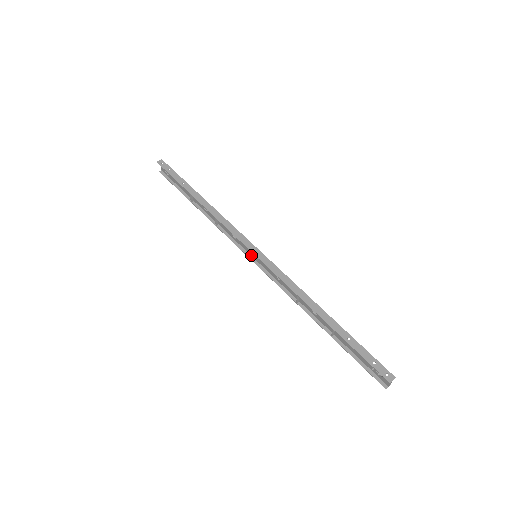
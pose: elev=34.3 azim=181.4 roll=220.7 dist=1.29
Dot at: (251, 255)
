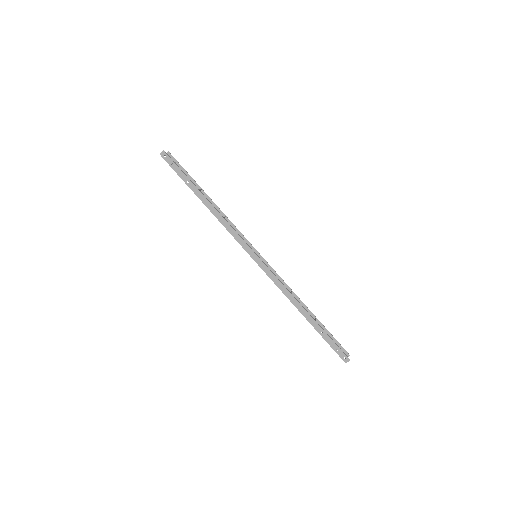
Dot at: occluded
